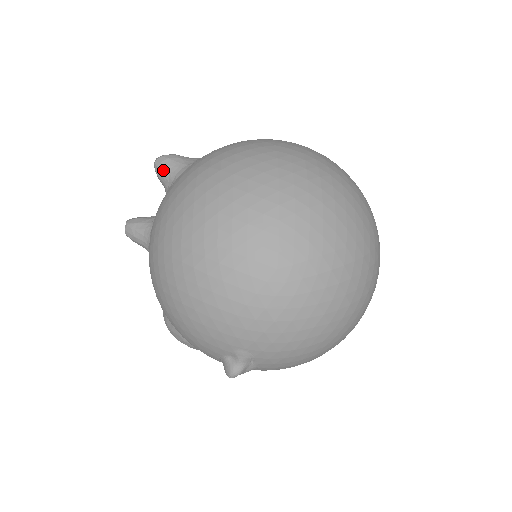
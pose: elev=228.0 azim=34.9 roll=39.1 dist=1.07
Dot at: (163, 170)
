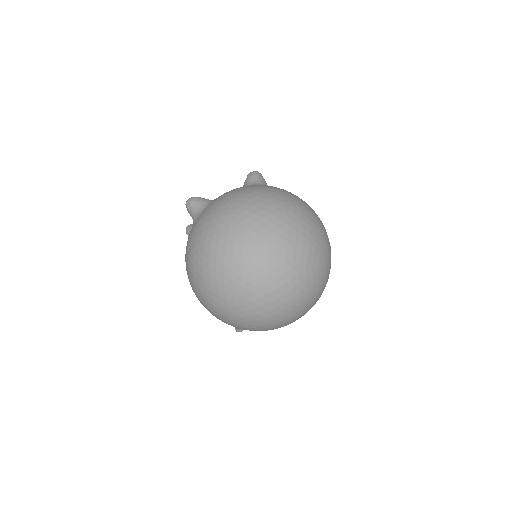
Dot at: (189, 212)
